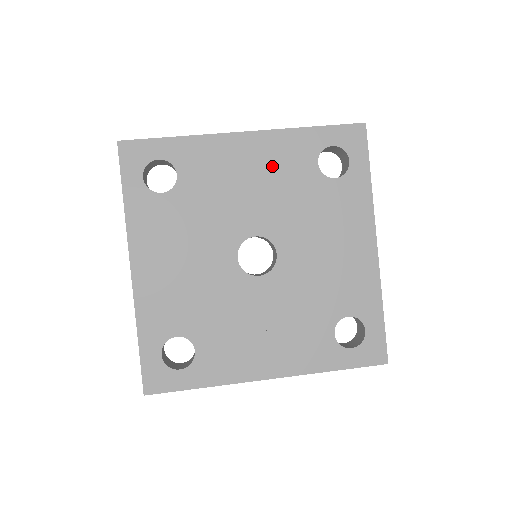
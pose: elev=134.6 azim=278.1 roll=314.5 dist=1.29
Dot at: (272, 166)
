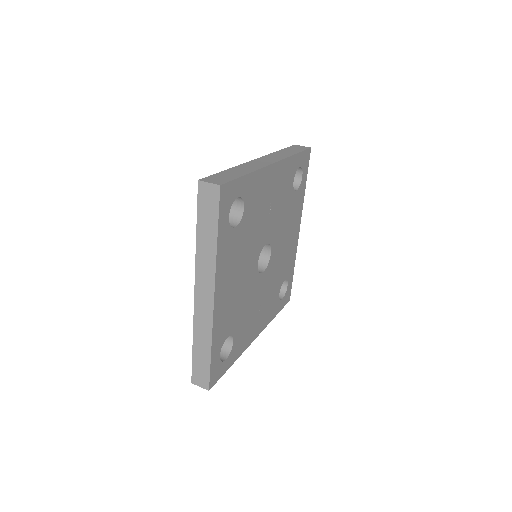
Dot at: (279, 188)
